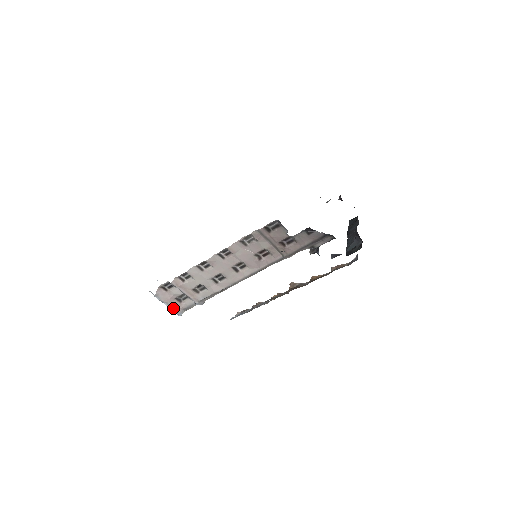
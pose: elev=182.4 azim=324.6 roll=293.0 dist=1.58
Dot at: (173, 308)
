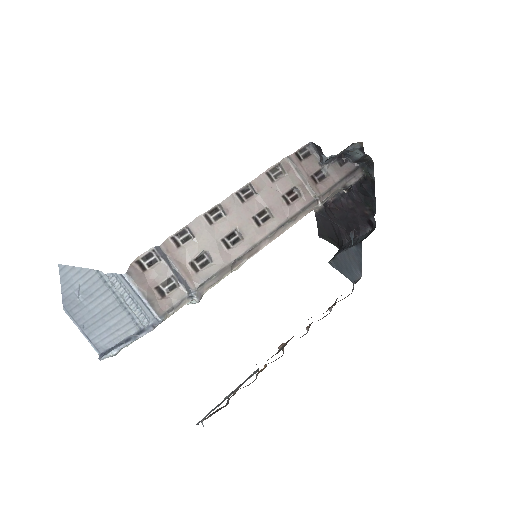
Dot at: (151, 304)
